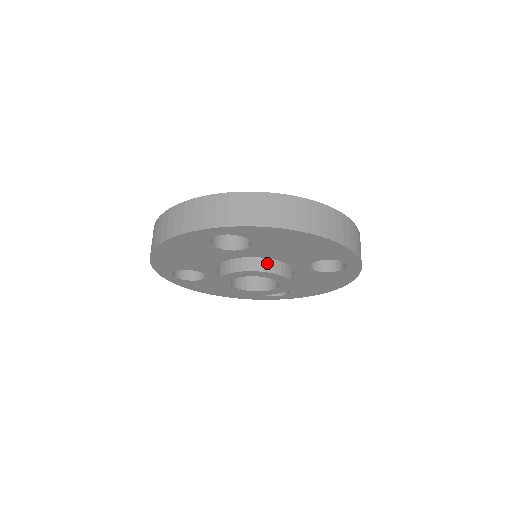
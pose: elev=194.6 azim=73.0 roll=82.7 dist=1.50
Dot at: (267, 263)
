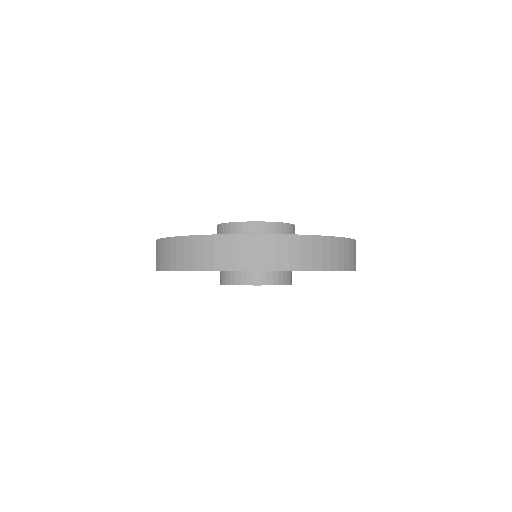
Dot at: (258, 276)
